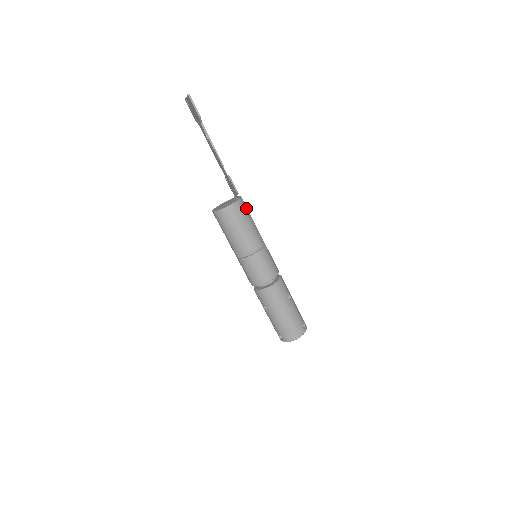
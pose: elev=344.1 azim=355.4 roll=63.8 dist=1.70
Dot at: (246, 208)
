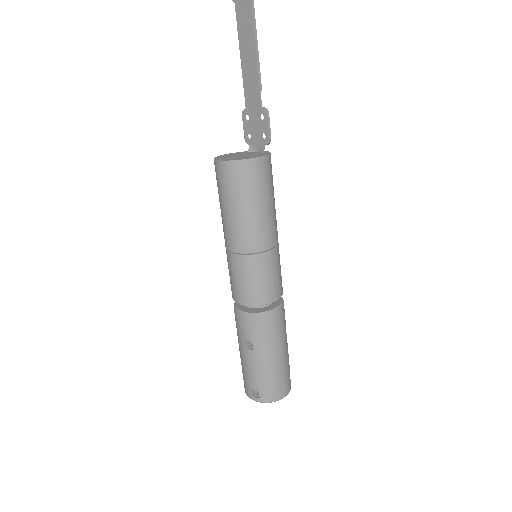
Dot at: occluded
